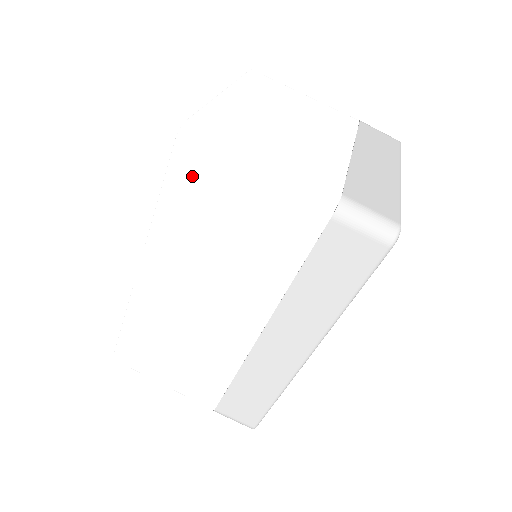
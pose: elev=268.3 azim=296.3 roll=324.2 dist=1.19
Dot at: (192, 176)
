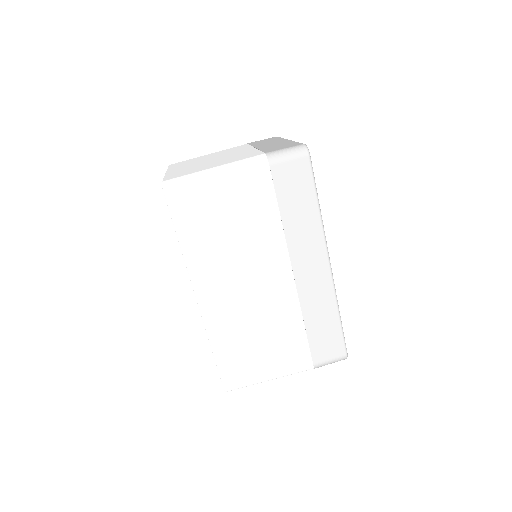
Dot at: (186, 206)
